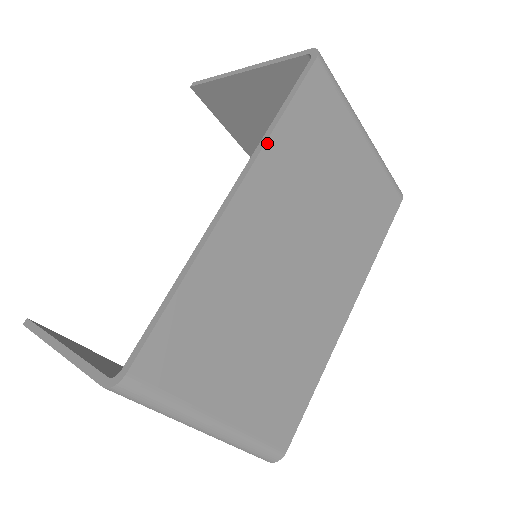
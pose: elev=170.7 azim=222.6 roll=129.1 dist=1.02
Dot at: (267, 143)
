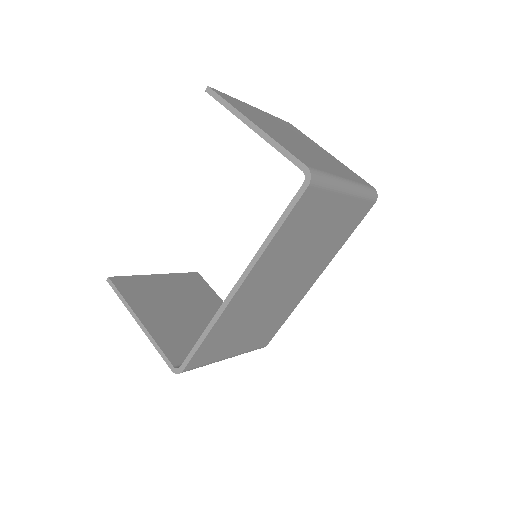
Dot at: (263, 254)
